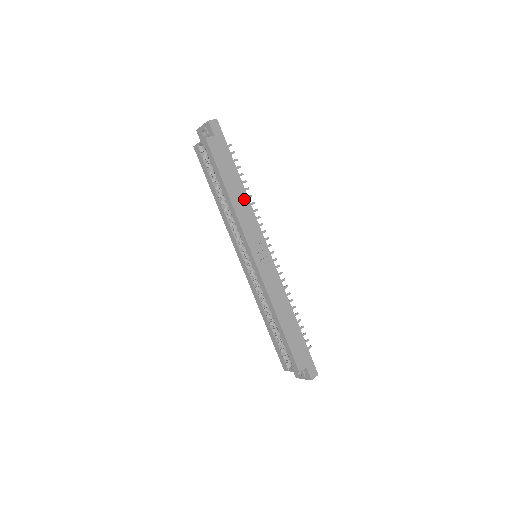
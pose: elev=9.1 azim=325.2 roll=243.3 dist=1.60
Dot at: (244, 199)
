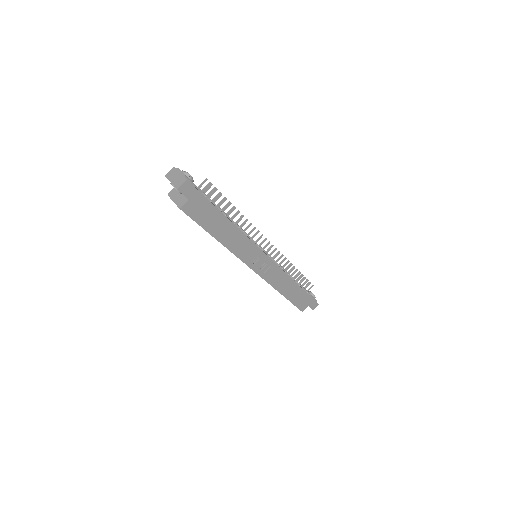
Dot at: (236, 234)
